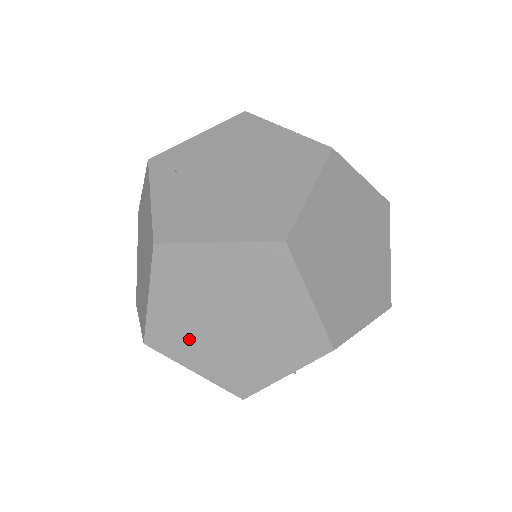
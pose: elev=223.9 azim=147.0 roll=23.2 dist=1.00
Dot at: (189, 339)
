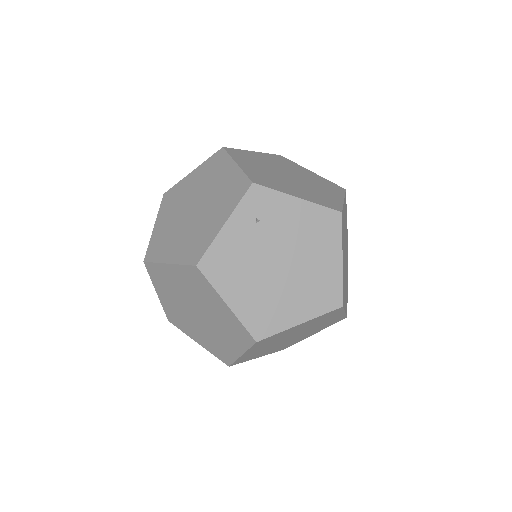
Dot at: (169, 290)
